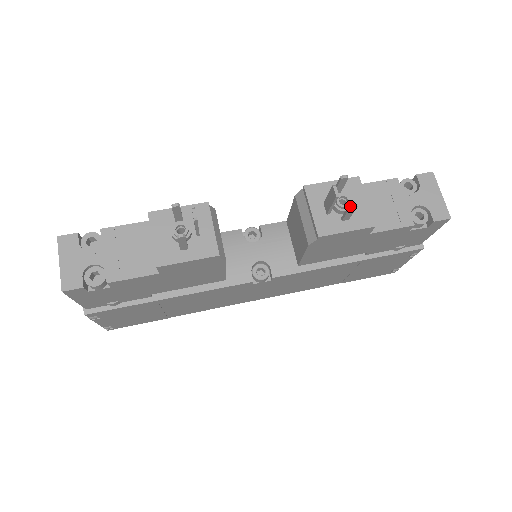
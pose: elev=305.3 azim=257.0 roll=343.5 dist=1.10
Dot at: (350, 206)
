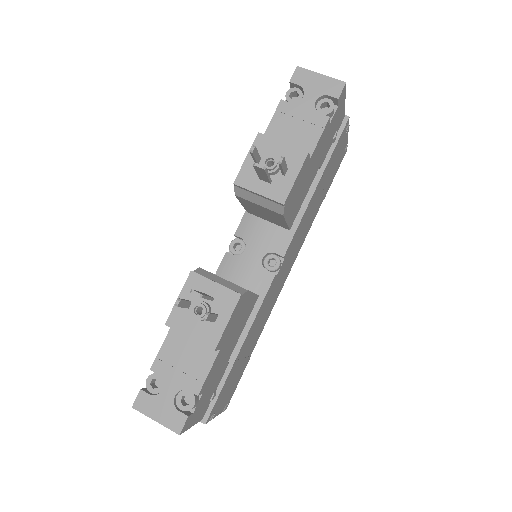
Dot at: (280, 163)
